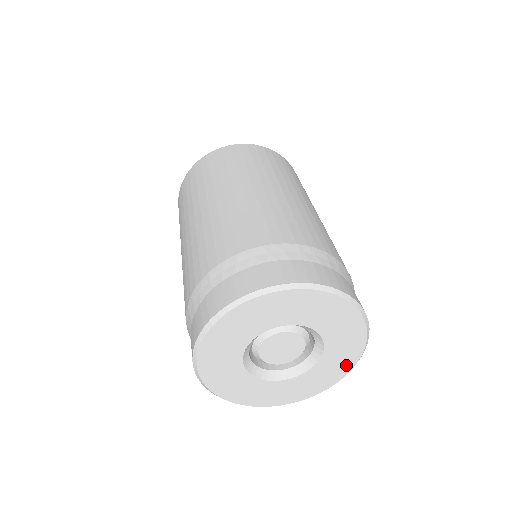
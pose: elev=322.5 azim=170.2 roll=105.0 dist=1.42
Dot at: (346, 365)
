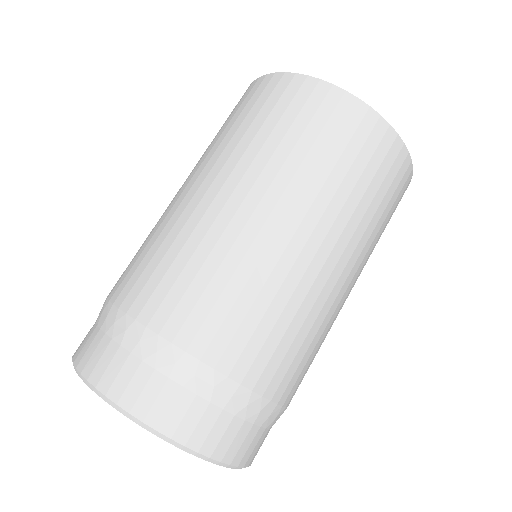
Dot at: occluded
